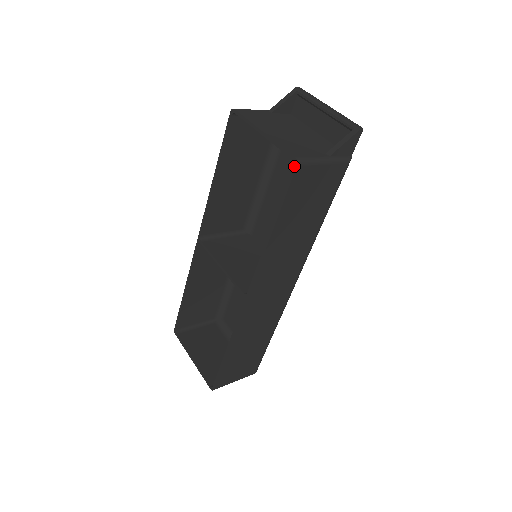
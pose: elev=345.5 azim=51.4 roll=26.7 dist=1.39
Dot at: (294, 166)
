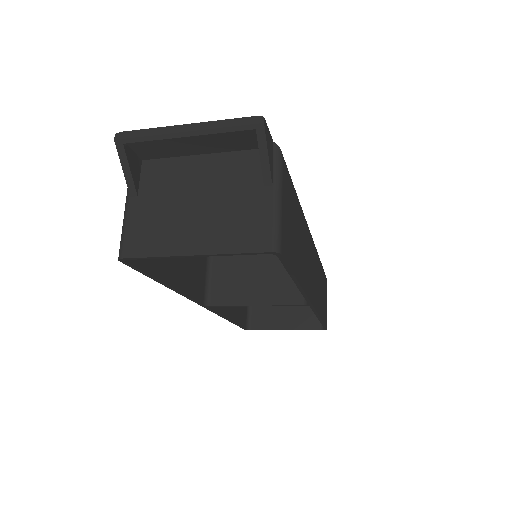
Dot at: (277, 256)
